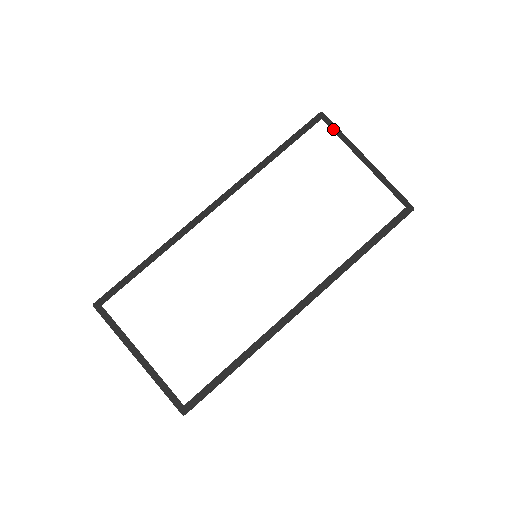
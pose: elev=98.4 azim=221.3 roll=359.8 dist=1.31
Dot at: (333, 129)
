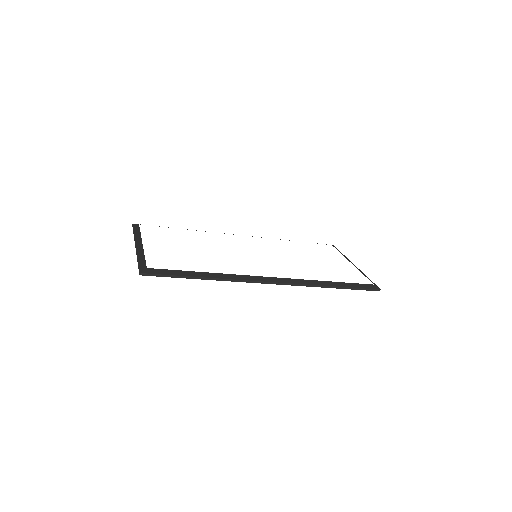
Dot at: occluded
